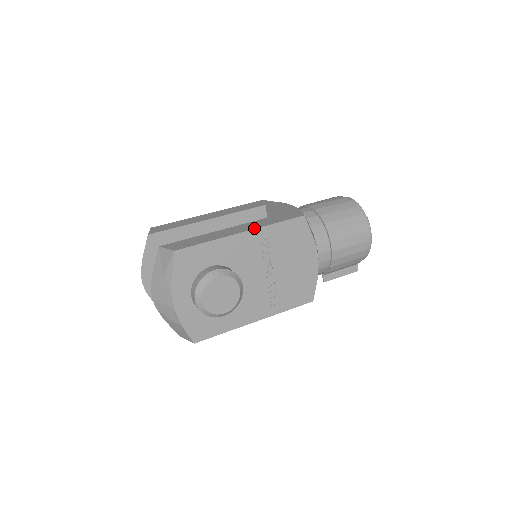
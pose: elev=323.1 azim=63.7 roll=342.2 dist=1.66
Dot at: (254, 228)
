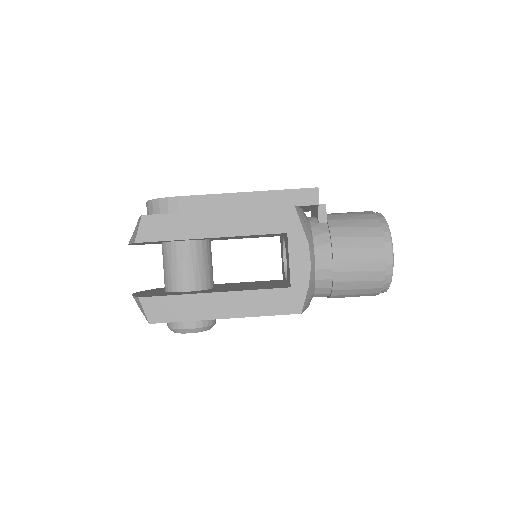
Dot at: (239, 316)
